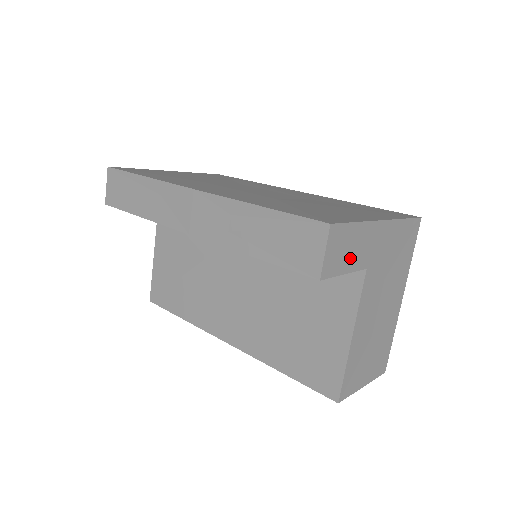
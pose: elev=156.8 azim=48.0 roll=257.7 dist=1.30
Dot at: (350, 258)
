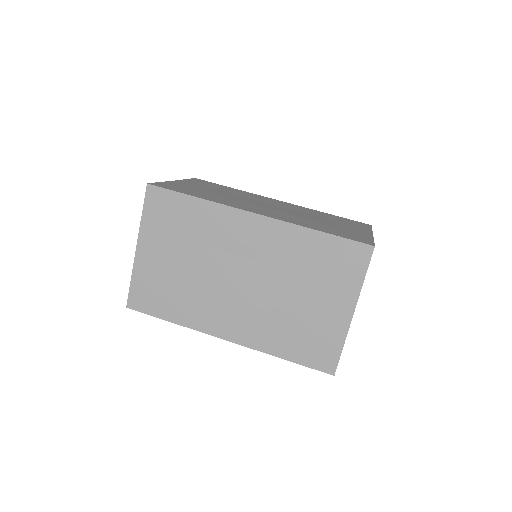
Dot at: occluded
